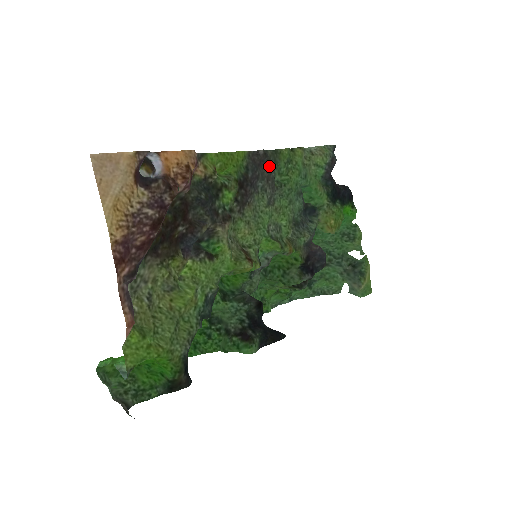
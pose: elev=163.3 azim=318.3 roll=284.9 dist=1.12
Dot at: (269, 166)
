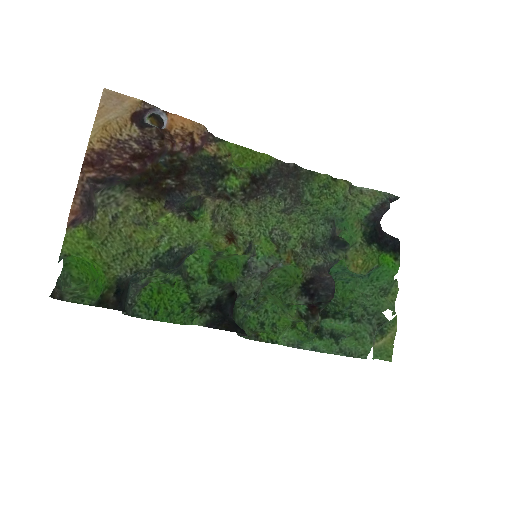
Dot at: (298, 181)
